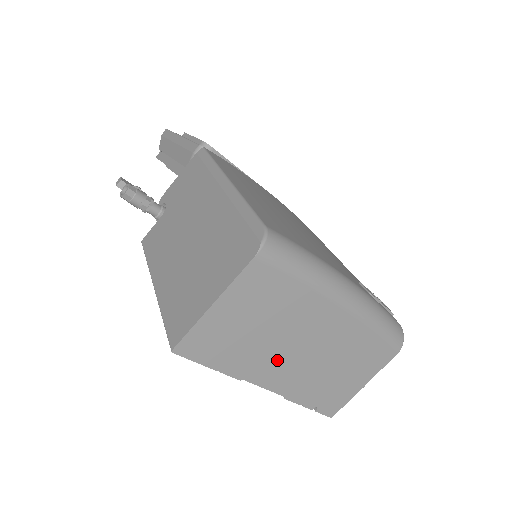
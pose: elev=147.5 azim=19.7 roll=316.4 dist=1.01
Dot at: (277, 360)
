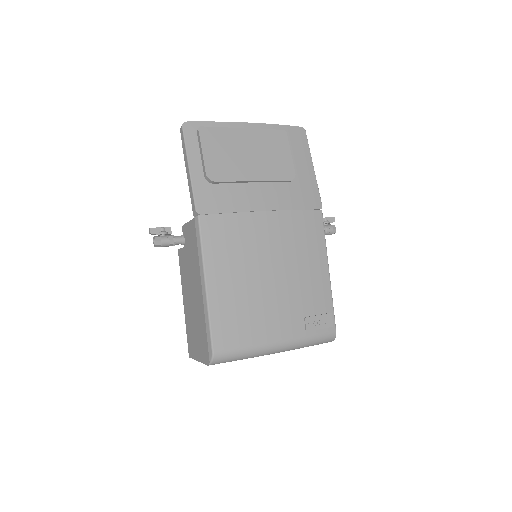
Dot at: occluded
